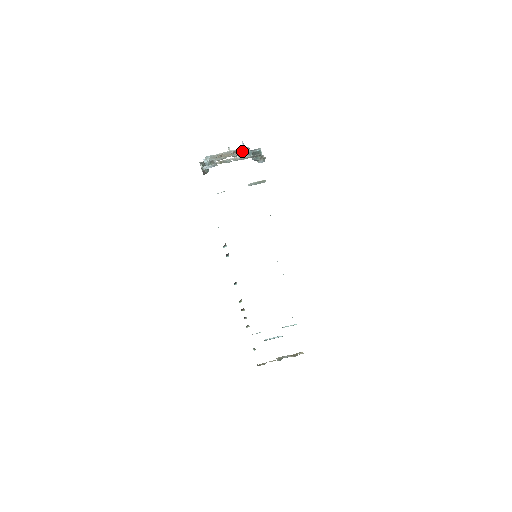
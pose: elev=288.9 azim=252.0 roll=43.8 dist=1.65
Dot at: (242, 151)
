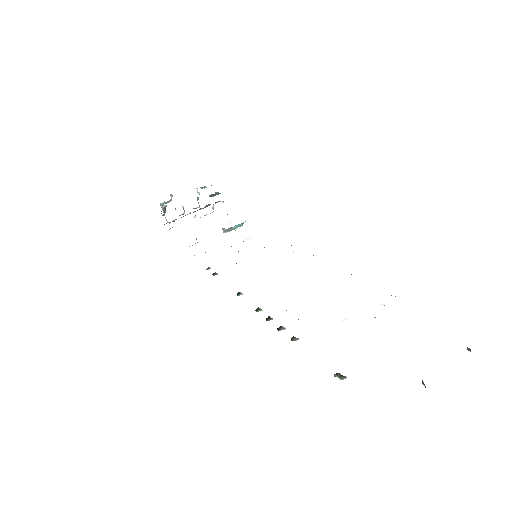
Dot at: occluded
